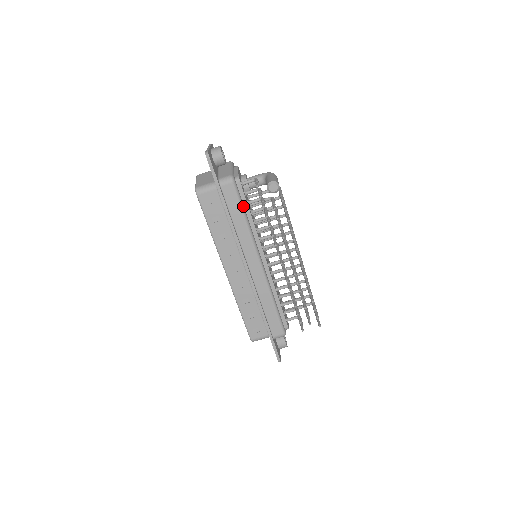
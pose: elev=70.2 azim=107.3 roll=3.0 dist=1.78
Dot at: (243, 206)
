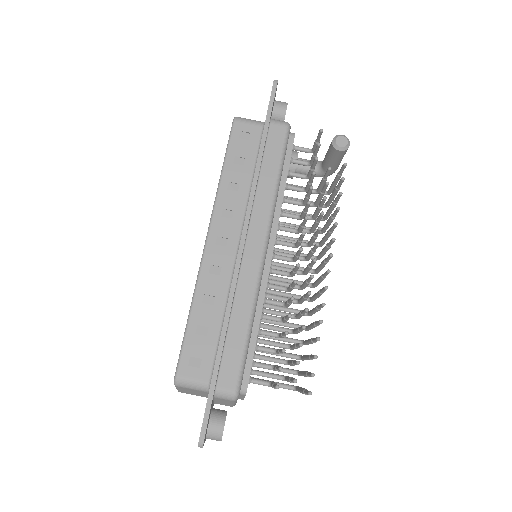
Dot at: (283, 163)
